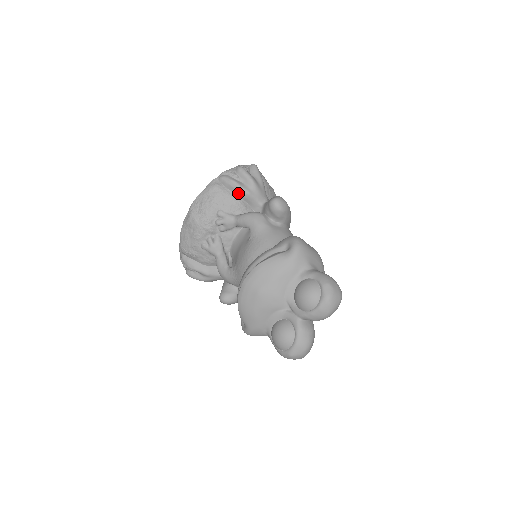
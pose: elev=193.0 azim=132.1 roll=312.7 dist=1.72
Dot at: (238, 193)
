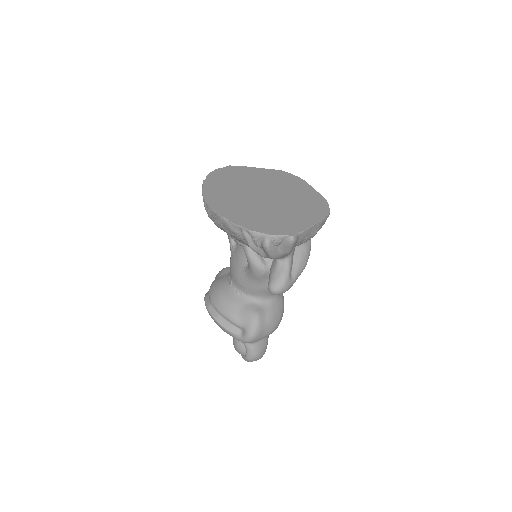
Dot at: occluded
